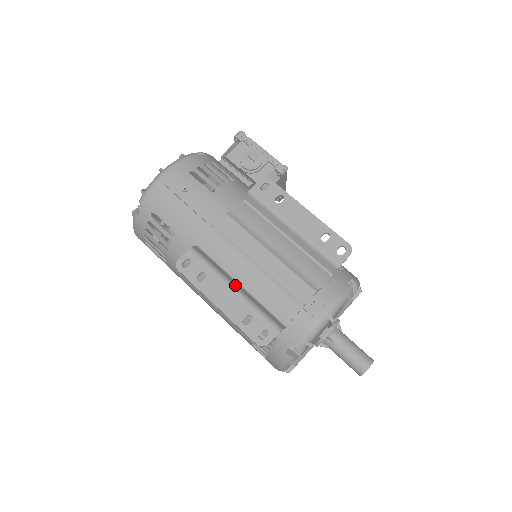
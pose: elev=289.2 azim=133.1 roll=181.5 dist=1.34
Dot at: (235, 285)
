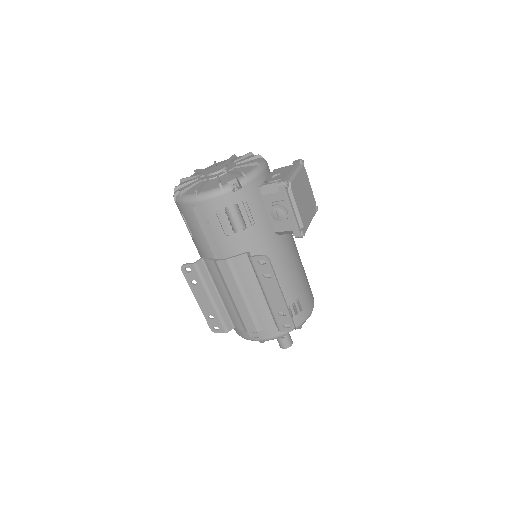
Dot at: (213, 297)
